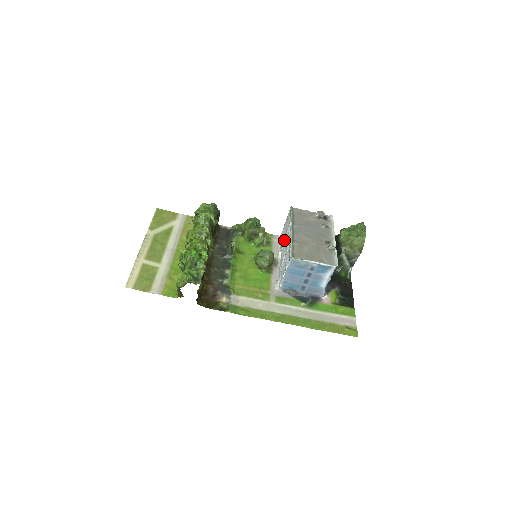
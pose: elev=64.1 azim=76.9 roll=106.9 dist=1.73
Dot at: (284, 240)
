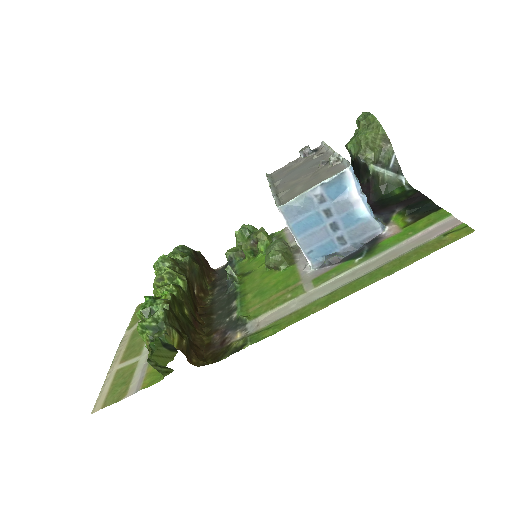
Dot at: occluded
